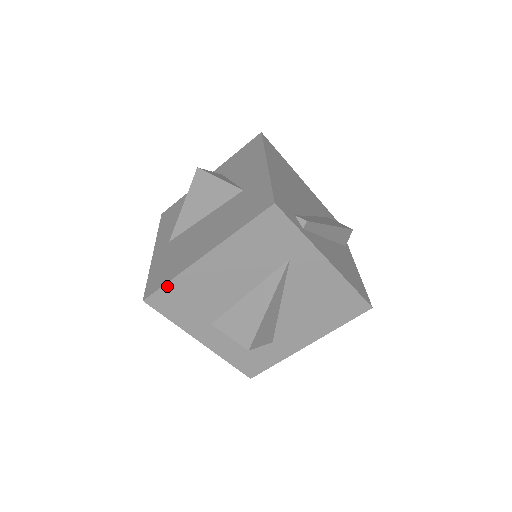
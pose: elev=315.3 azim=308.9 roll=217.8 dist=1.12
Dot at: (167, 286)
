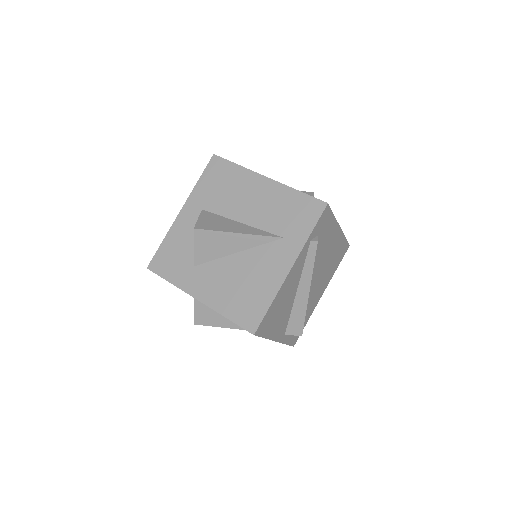
Dot at: (232, 164)
